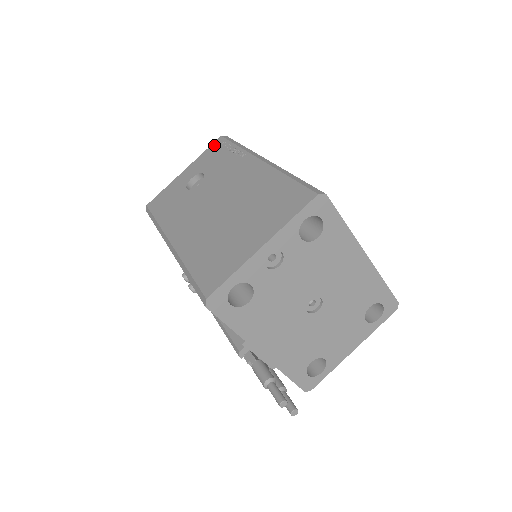
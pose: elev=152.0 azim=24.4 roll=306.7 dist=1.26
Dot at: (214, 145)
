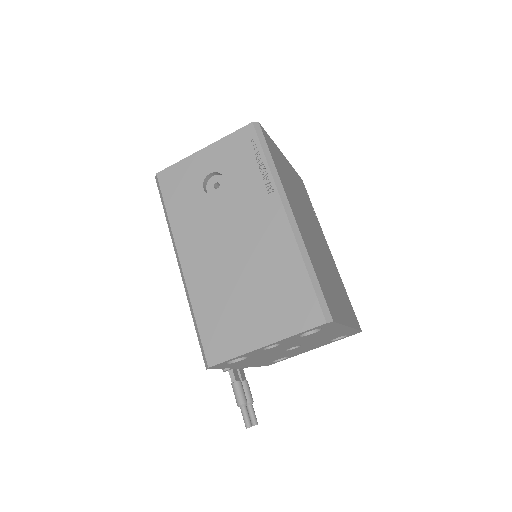
Dot at: (242, 134)
